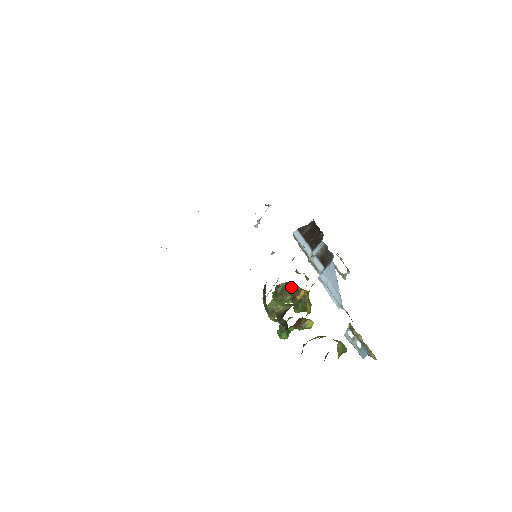
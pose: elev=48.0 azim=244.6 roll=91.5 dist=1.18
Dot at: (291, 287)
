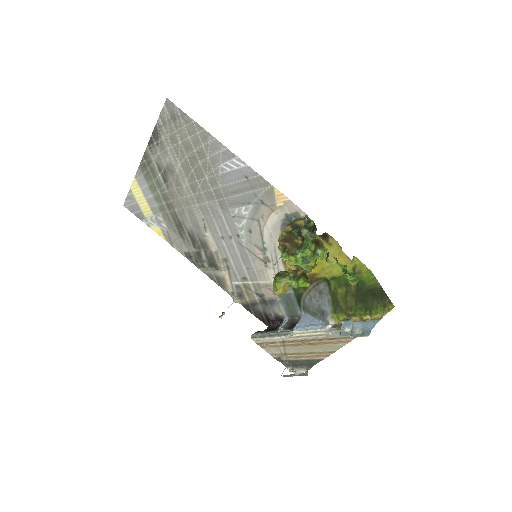
Dot at: occluded
